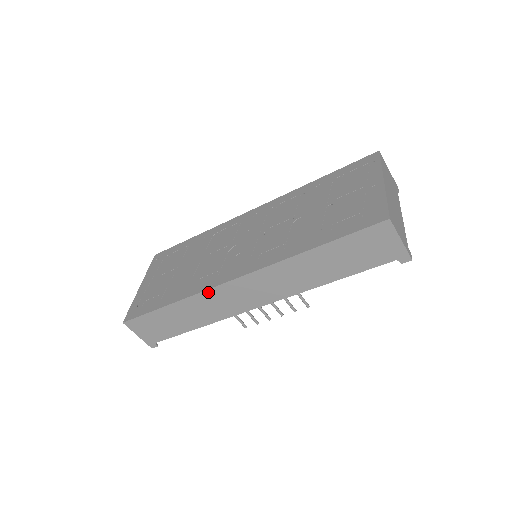
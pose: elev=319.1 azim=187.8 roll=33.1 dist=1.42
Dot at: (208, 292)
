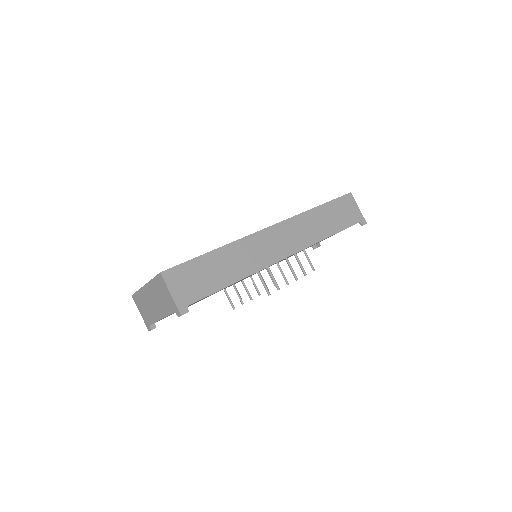
Dot at: (250, 237)
